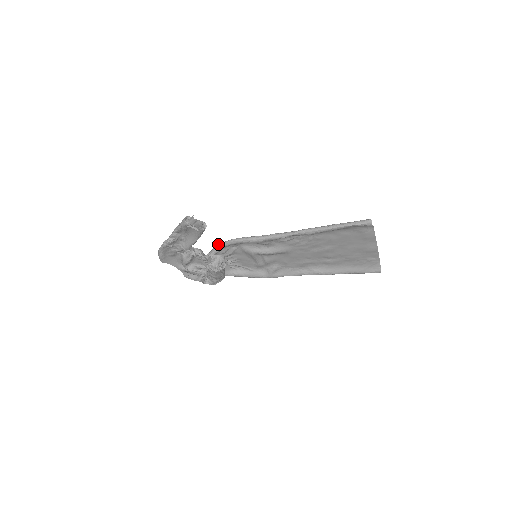
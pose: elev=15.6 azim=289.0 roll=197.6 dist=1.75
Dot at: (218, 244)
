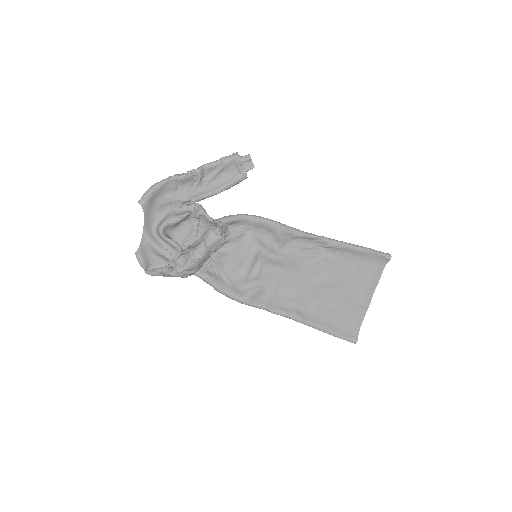
Dot at: occluded
